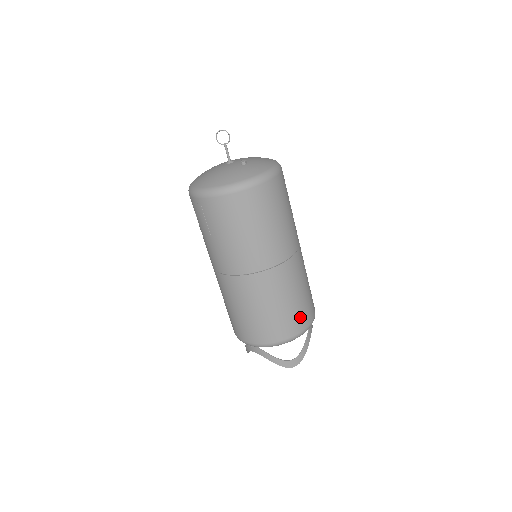
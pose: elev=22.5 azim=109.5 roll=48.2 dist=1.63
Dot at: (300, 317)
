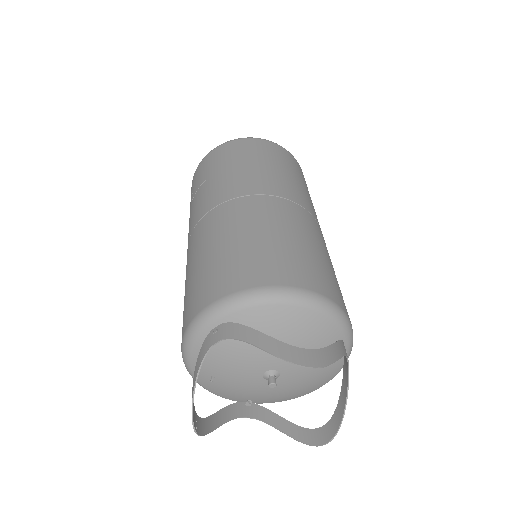
Dot at: (324, 278)
